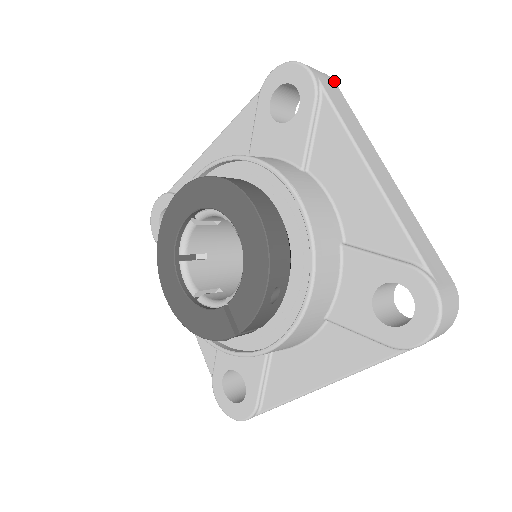
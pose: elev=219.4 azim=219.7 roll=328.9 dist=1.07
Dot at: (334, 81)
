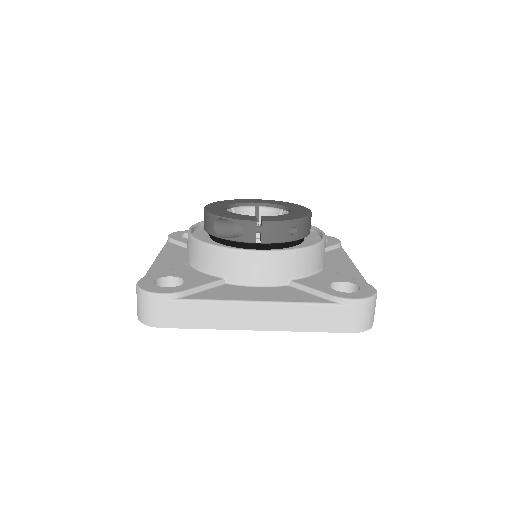
Dot at: occluded
